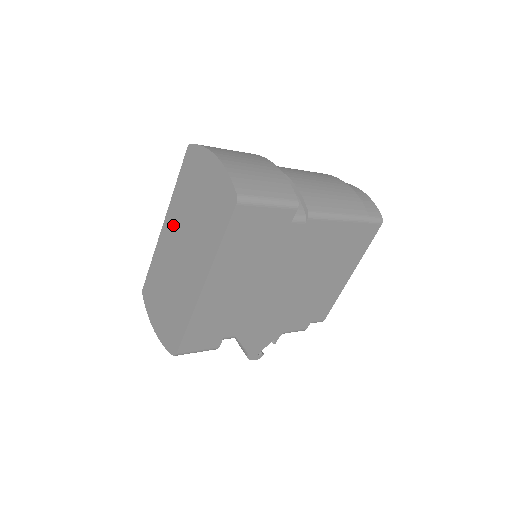
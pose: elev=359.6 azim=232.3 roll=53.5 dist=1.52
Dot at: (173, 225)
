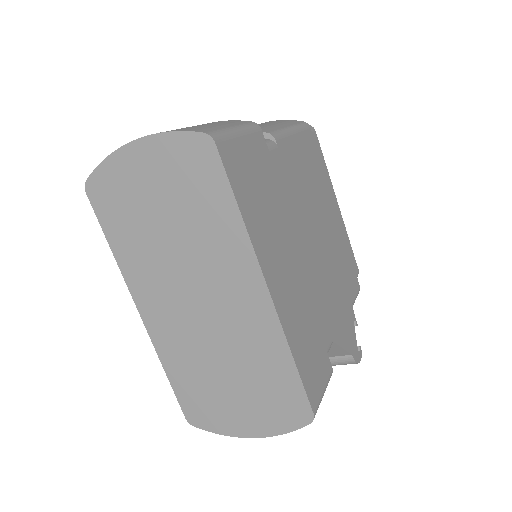
Dot at: (153, 292)
